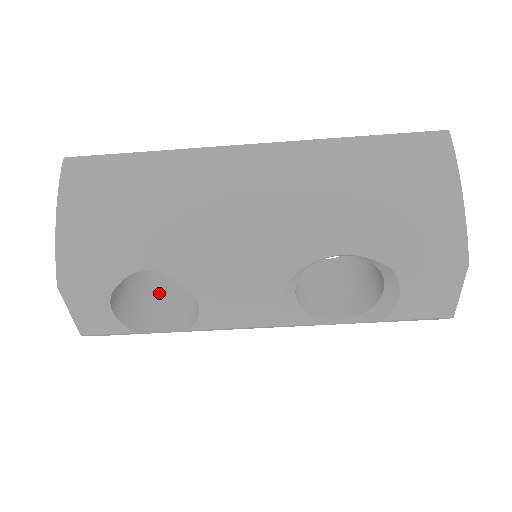
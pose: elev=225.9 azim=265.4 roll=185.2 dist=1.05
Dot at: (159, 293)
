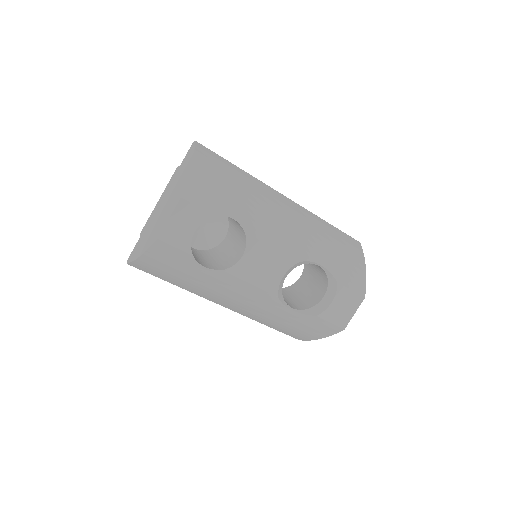
Dot at: occluded
